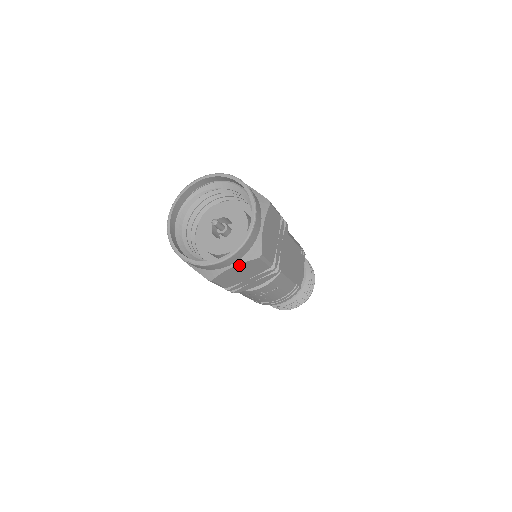
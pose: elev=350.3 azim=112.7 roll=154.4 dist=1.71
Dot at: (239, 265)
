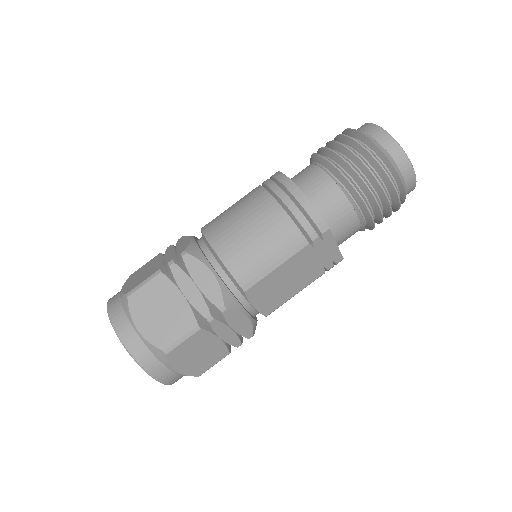
Dot at: occluded
